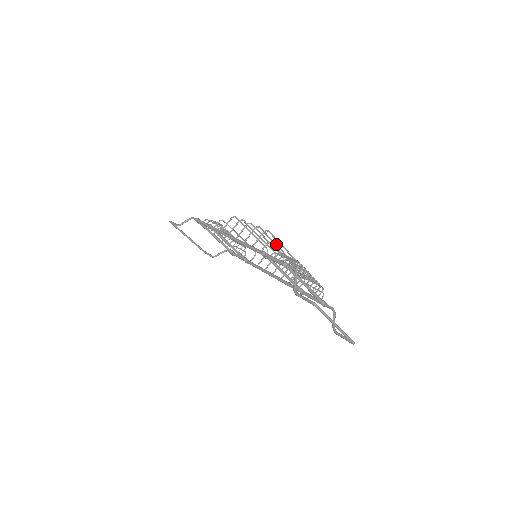
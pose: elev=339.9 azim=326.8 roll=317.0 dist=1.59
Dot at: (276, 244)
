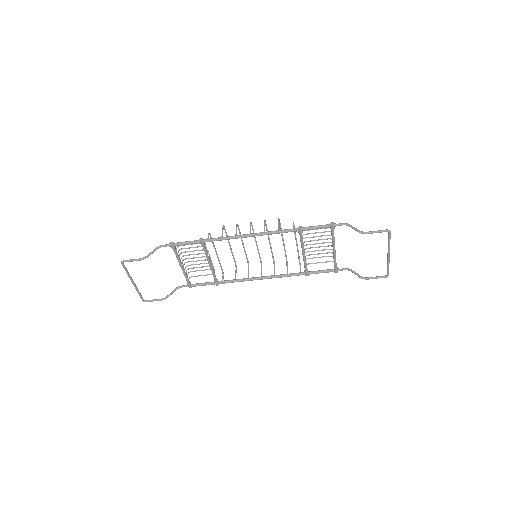
Dot at: occluded
